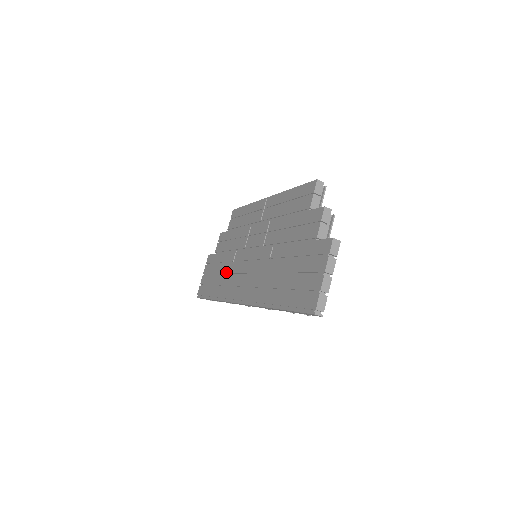
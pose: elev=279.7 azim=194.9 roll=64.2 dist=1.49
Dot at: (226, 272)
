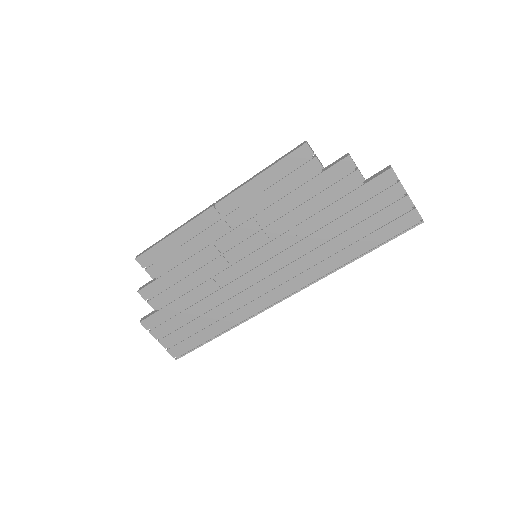
Dot at: (219, 302)
